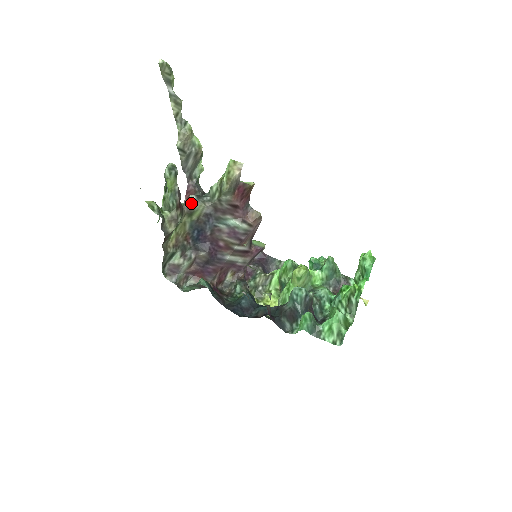
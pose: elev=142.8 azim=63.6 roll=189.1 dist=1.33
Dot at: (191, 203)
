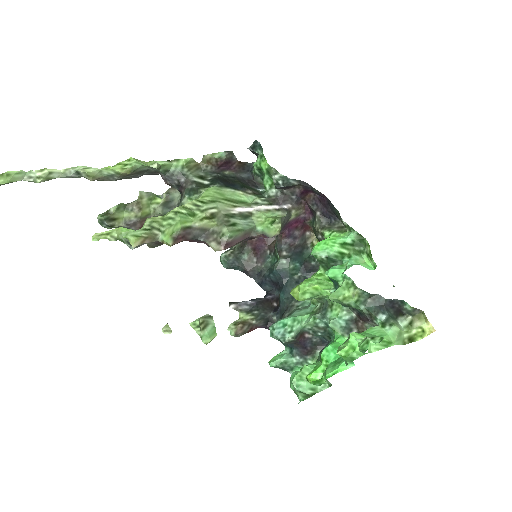
Dot at: occluded
